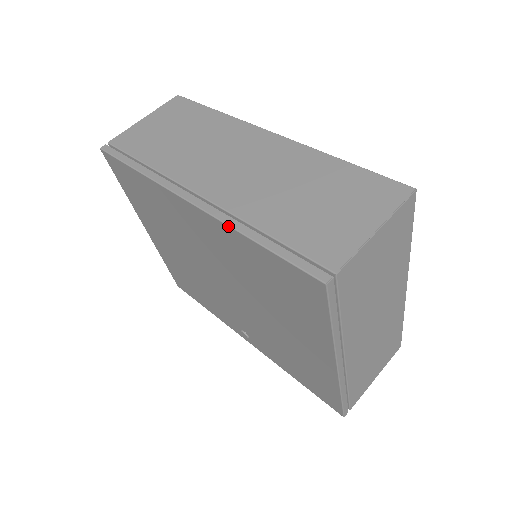
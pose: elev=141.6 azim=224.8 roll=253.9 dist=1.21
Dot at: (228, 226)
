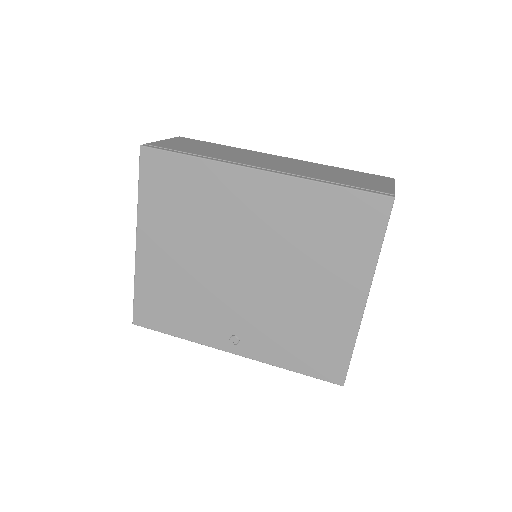
Dot at: (304, 179)
